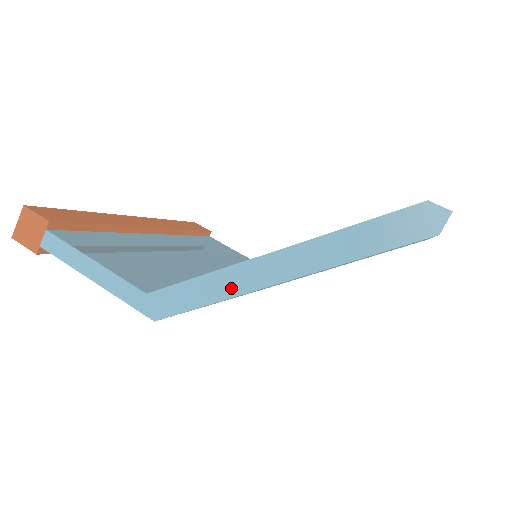
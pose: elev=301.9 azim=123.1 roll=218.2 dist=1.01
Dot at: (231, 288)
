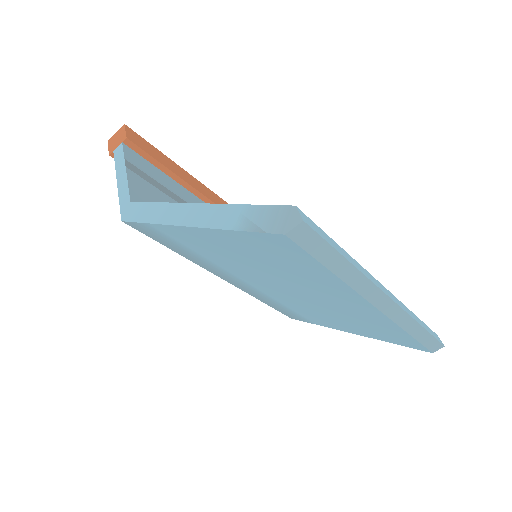
Dot at: (165, 217)
